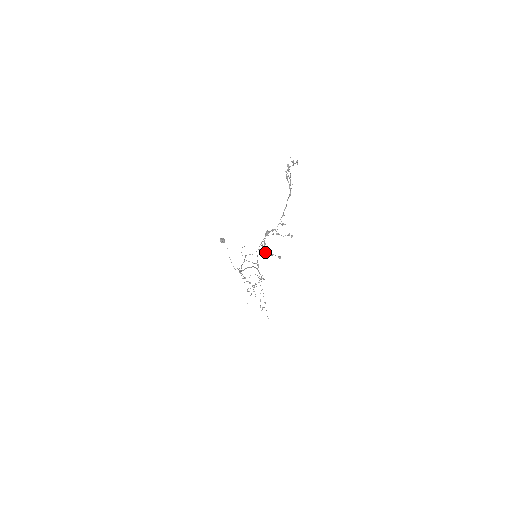
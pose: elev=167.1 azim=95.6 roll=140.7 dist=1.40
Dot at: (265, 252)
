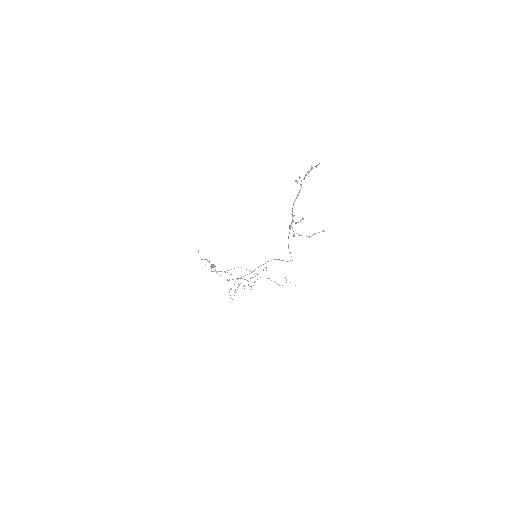
Dot at: (306, 236)
